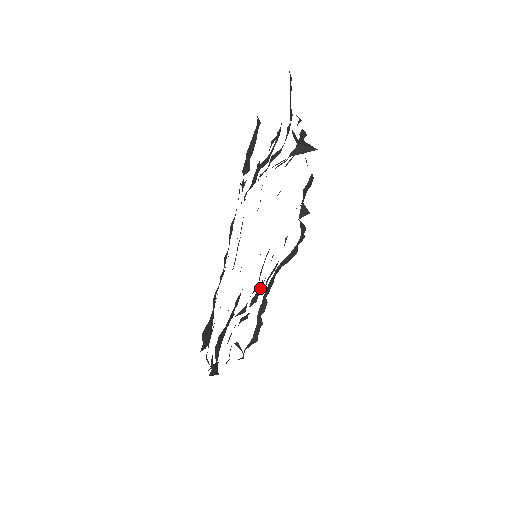
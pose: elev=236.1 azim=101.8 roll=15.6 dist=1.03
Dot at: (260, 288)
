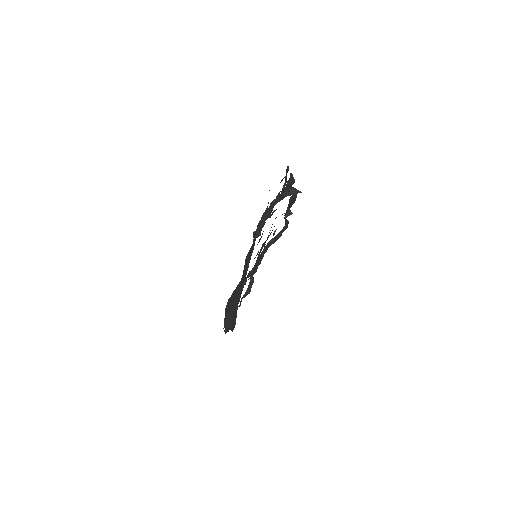
Dot at: occluded
